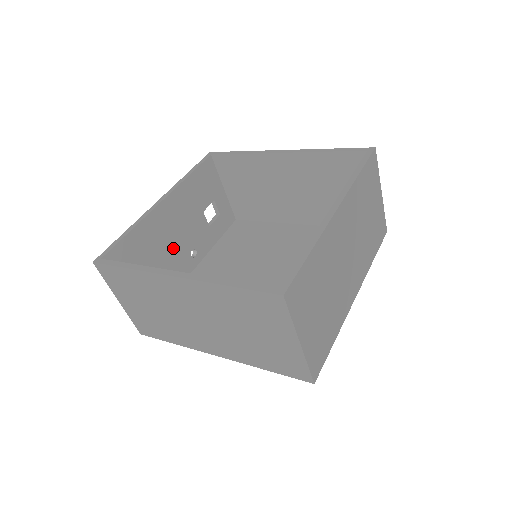
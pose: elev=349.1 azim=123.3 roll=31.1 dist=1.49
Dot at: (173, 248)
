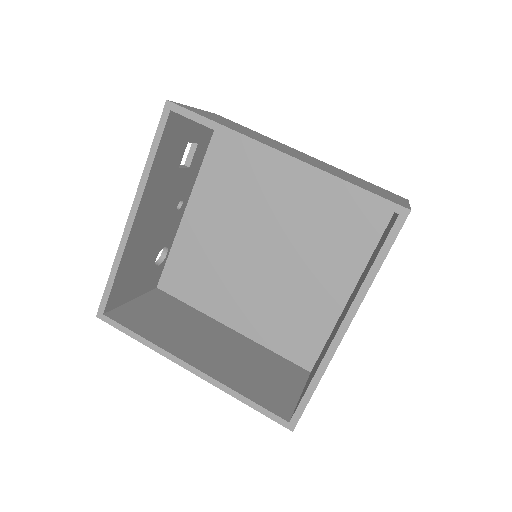
Dot at: (159, 229)
